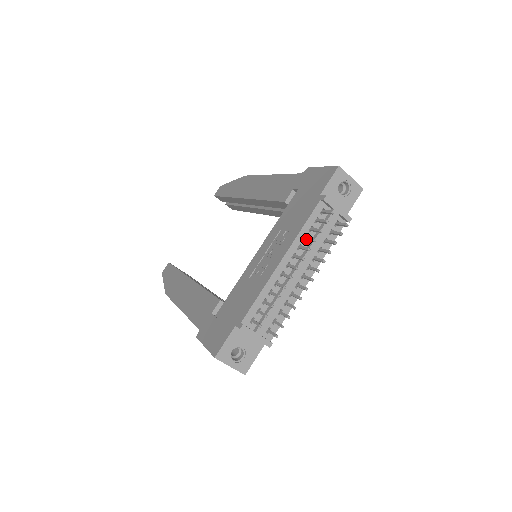
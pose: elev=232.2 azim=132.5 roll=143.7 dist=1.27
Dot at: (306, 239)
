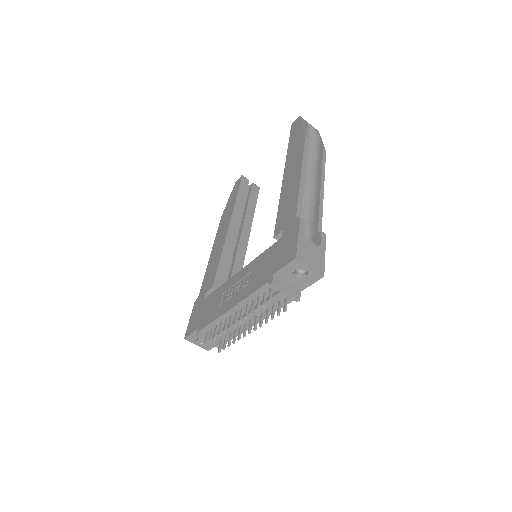
Dot at: (252, 304)
